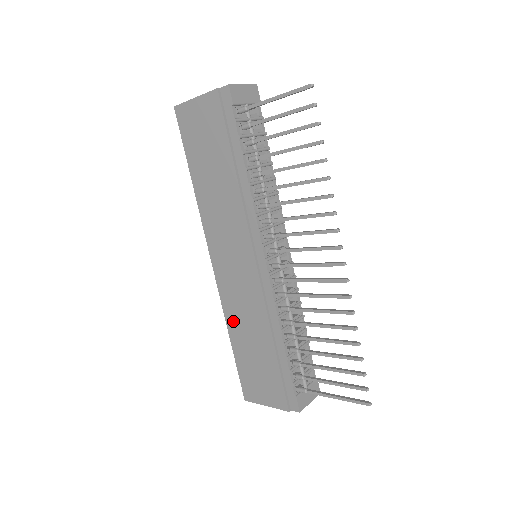
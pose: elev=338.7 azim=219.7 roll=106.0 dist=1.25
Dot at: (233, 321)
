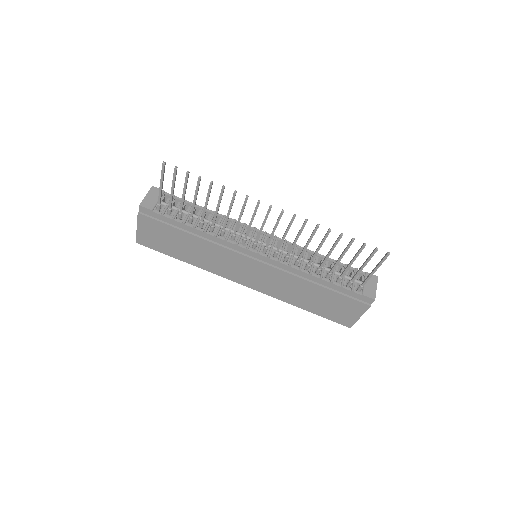
Dot at: (289, 299)
